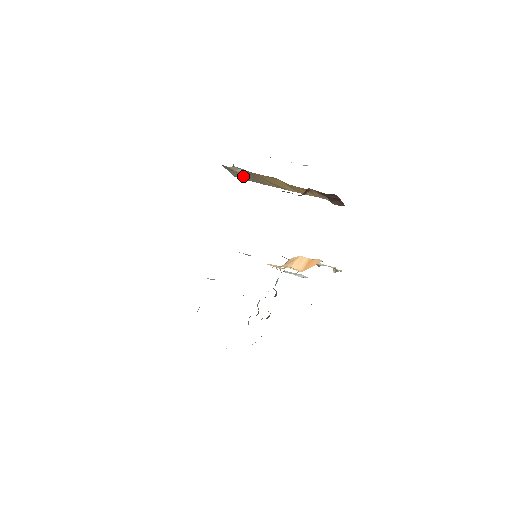
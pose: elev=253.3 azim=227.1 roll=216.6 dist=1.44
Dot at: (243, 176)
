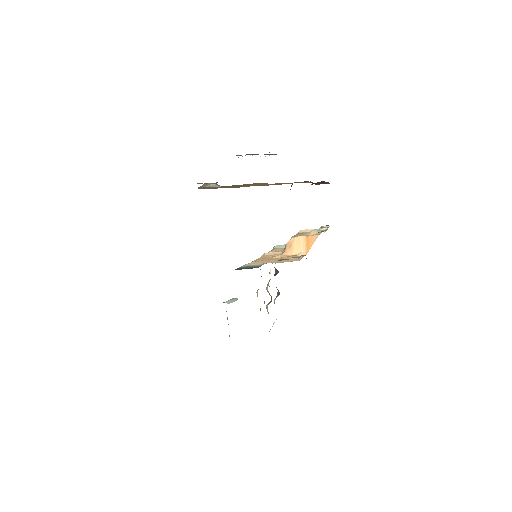
Dot at: (214, 188)
